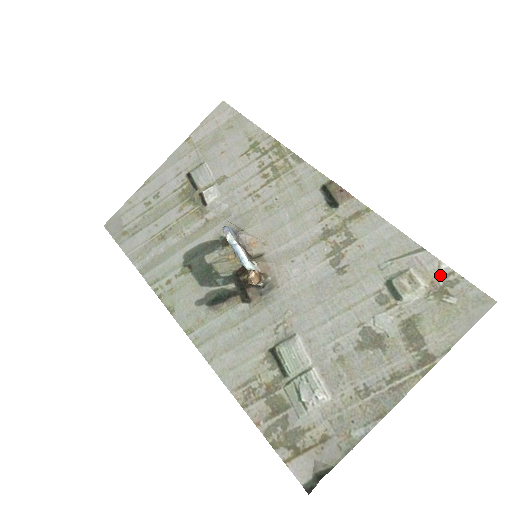
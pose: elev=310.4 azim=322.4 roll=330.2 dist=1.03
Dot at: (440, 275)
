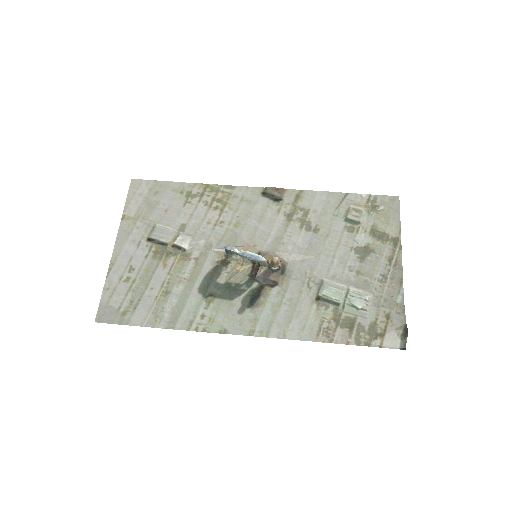
Dot at: (366, 200)
